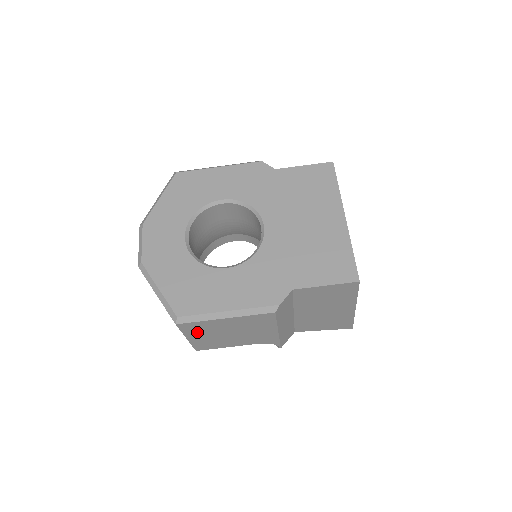
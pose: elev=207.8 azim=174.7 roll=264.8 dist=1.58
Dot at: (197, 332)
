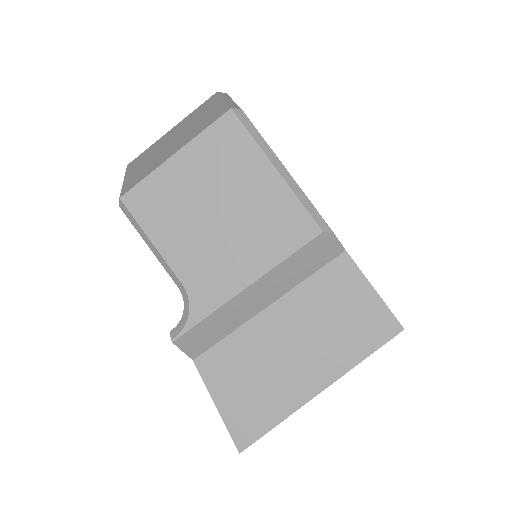
Dot at: (207, 157)
